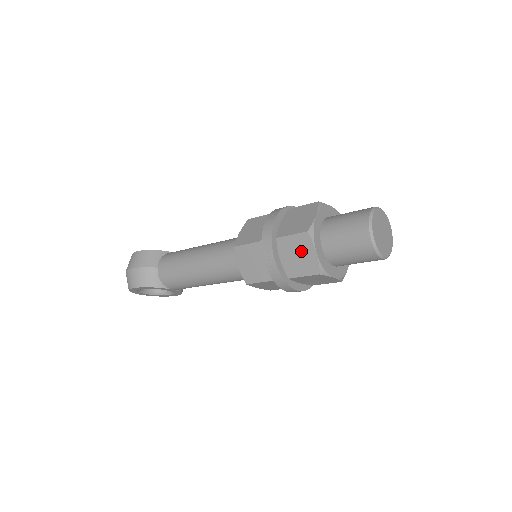
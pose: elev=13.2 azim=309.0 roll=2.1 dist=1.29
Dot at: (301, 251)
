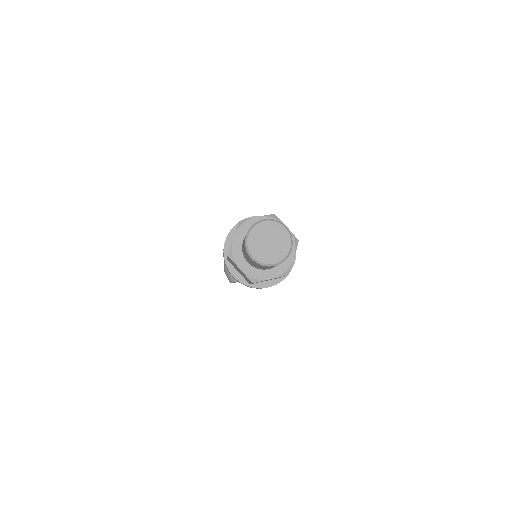
Dot at: (237, 268)
